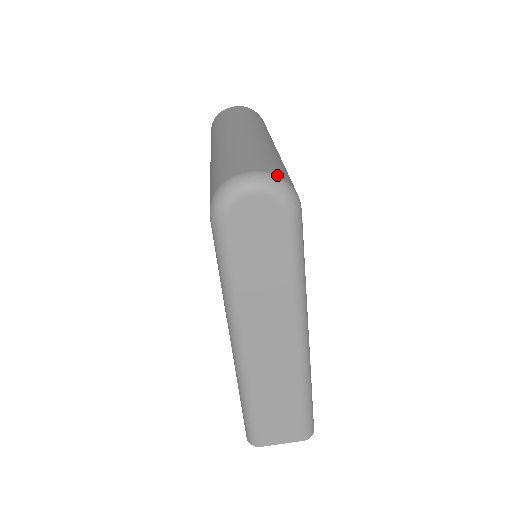
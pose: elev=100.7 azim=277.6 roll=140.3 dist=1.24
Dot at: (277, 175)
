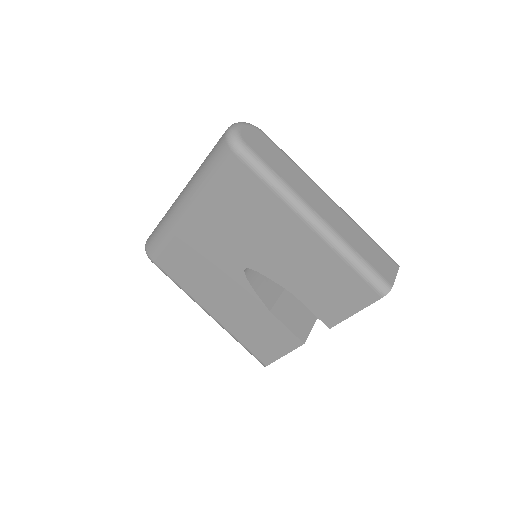
Dot at: occluded
